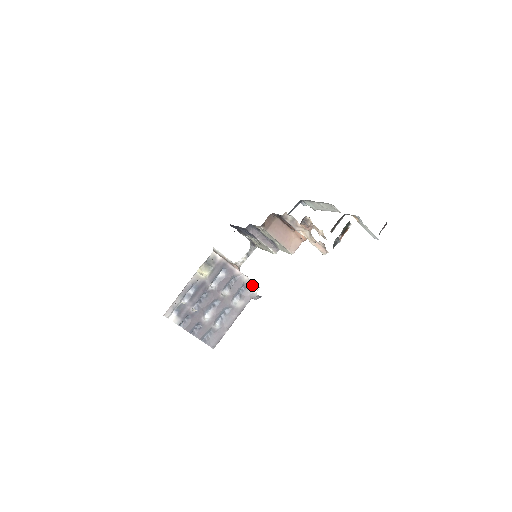
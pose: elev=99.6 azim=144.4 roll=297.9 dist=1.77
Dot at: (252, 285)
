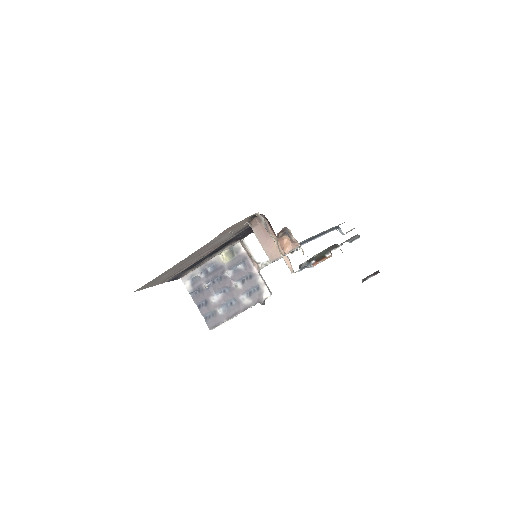
Dot at: (265, 290)
